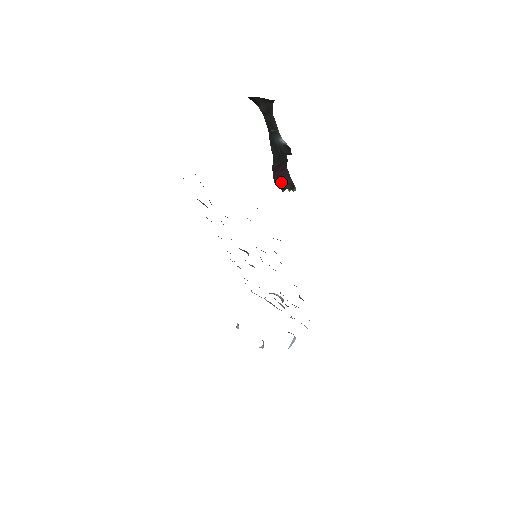
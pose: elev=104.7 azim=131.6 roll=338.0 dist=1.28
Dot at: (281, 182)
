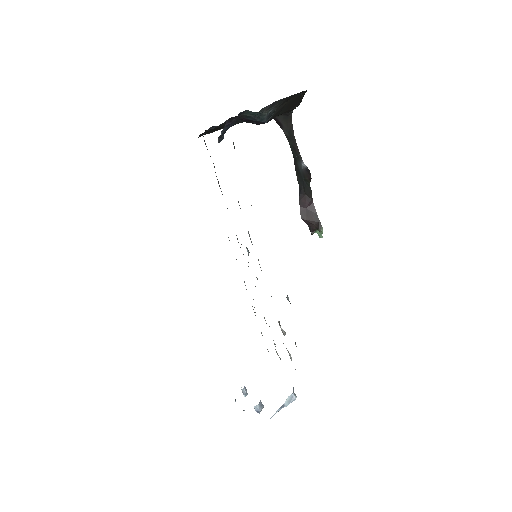
Dot at: (308, 220)
